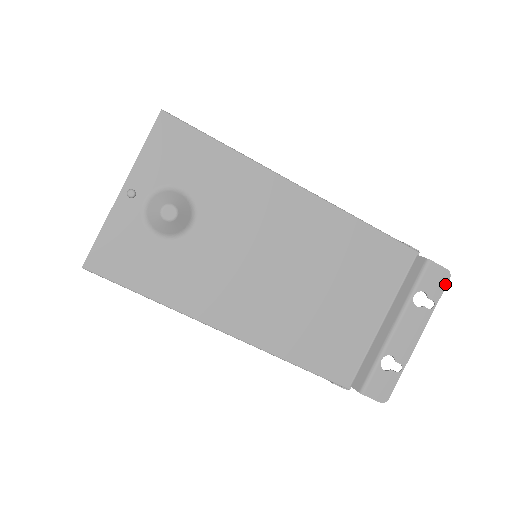
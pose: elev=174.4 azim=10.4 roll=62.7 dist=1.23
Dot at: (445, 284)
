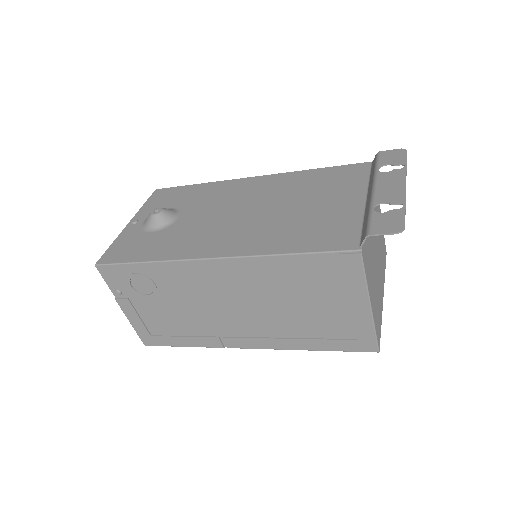
Dot at: (405, 154)
